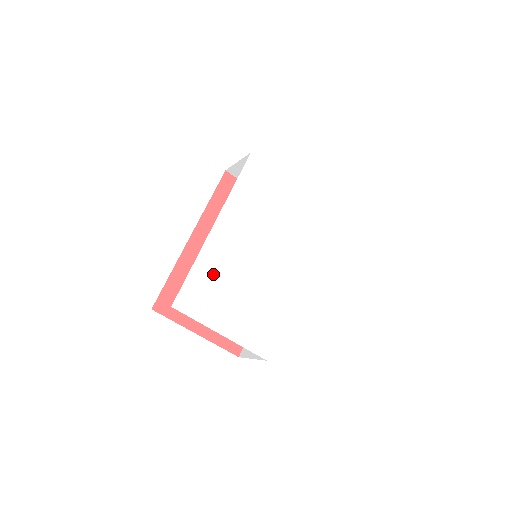
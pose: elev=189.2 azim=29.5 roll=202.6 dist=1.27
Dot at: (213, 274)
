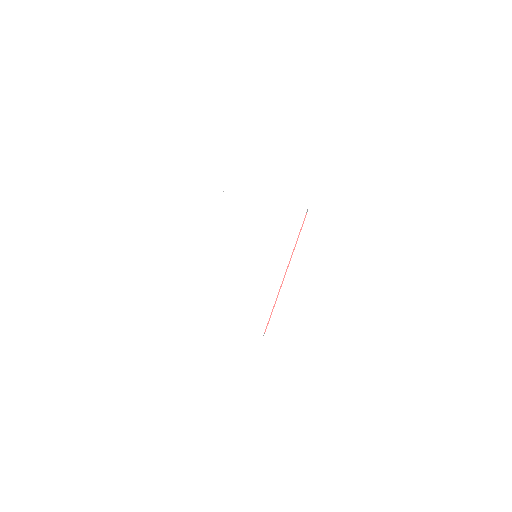
Dot at: (209, 281)
